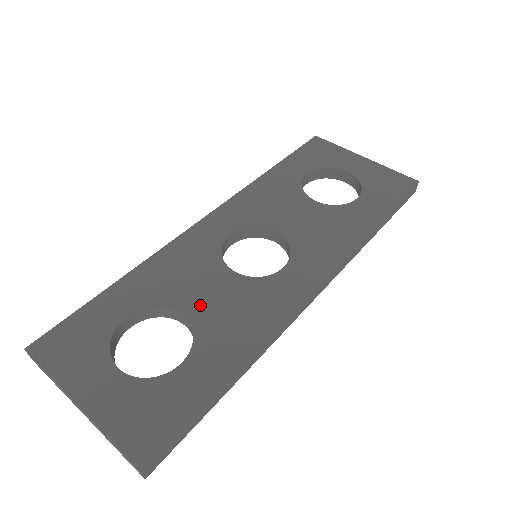
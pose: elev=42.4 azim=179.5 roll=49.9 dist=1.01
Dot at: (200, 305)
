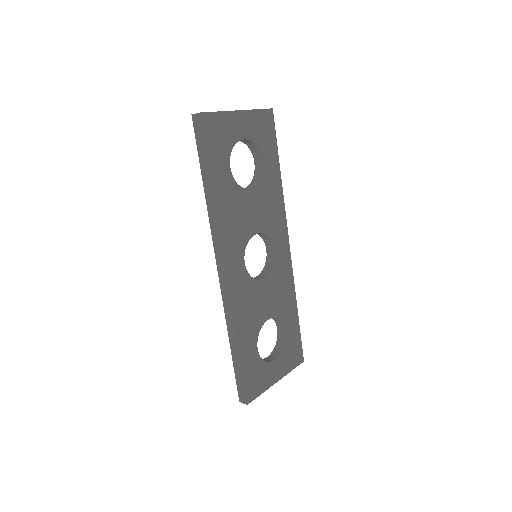
Dot at: (270, 308)
